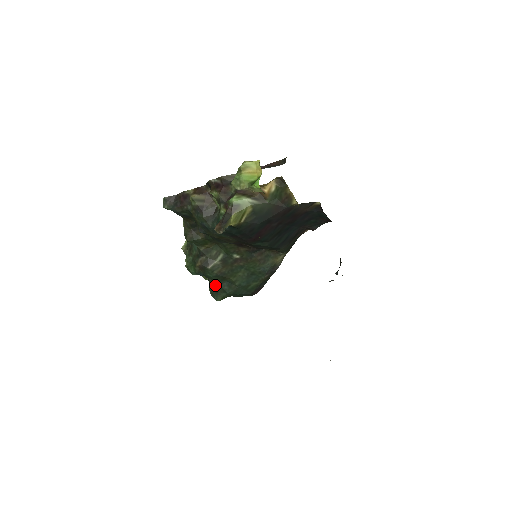
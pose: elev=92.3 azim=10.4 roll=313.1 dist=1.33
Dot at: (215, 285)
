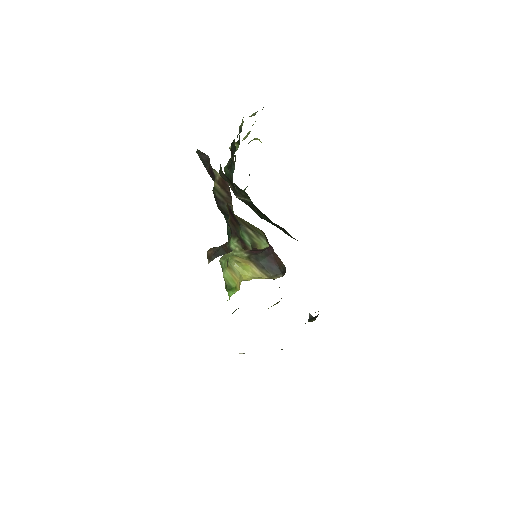
Dot at: occluded
